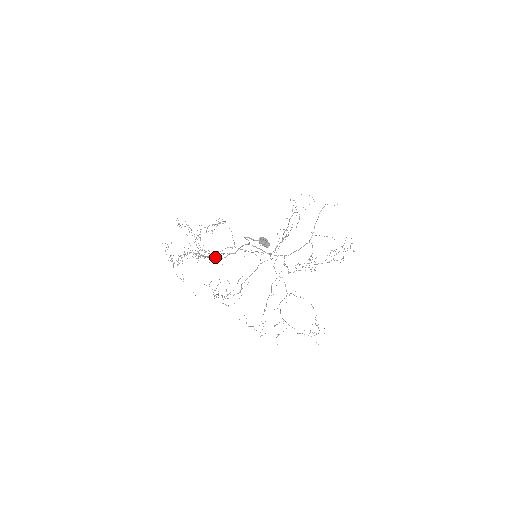
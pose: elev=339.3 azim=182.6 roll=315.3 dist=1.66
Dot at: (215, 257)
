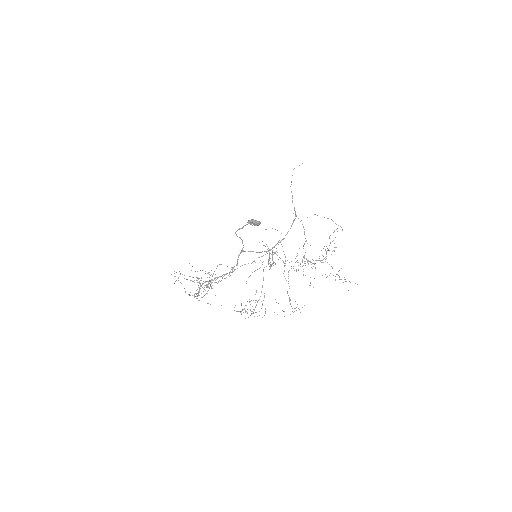
Dot at: occluded
